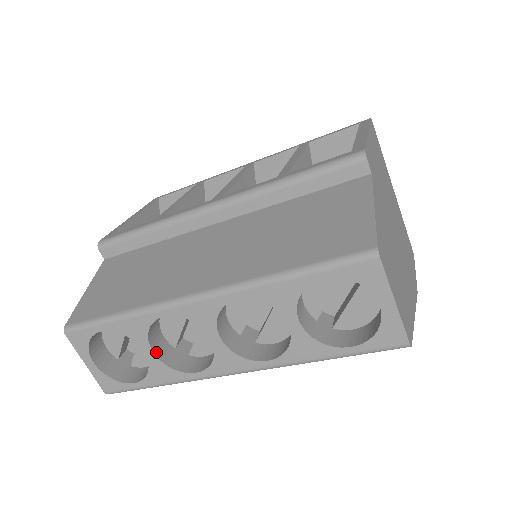
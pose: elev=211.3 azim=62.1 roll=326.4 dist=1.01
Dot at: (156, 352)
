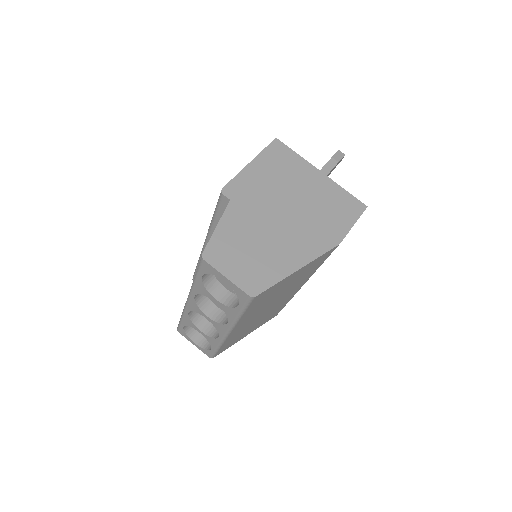
Dot at: (203, 331)
